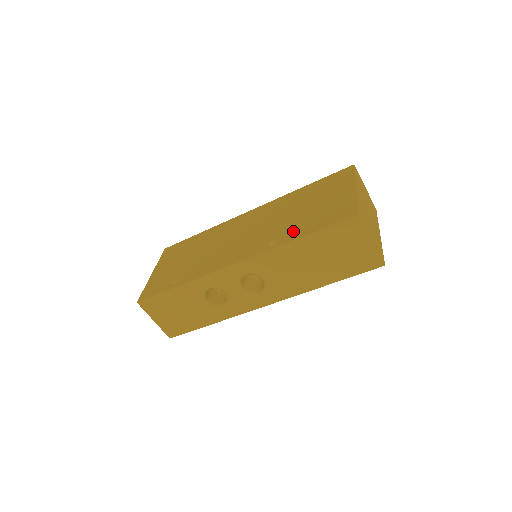
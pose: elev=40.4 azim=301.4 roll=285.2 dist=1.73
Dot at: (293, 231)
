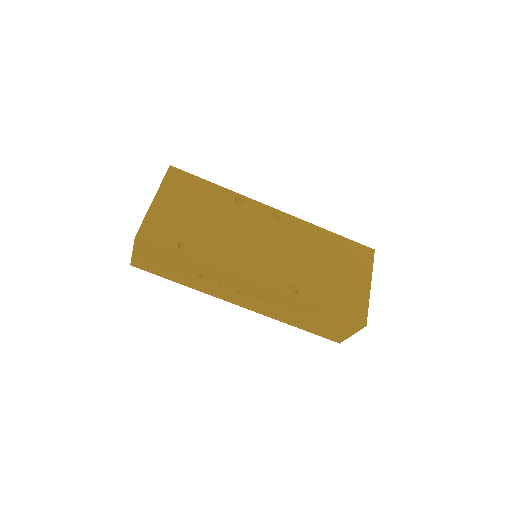
Dot at: (314, 292)
